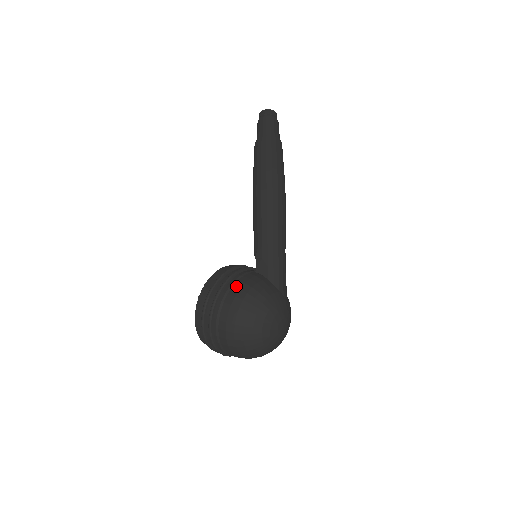
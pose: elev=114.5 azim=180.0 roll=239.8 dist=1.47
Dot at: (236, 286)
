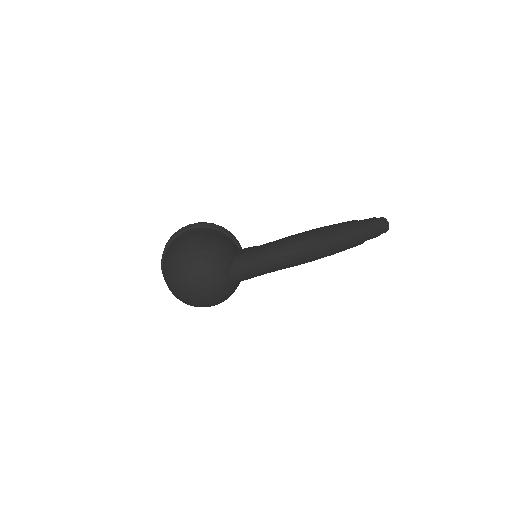
Dot at: (215, 232)
